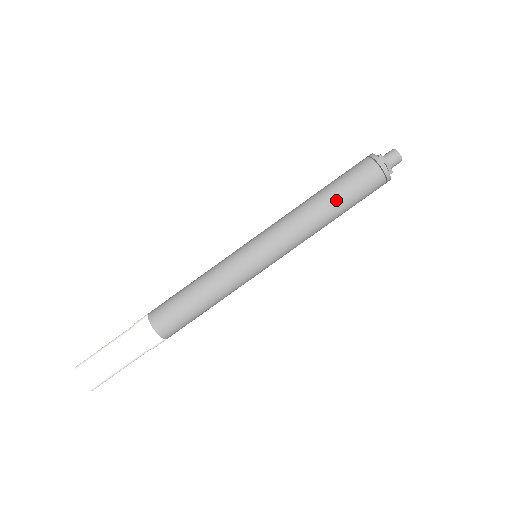
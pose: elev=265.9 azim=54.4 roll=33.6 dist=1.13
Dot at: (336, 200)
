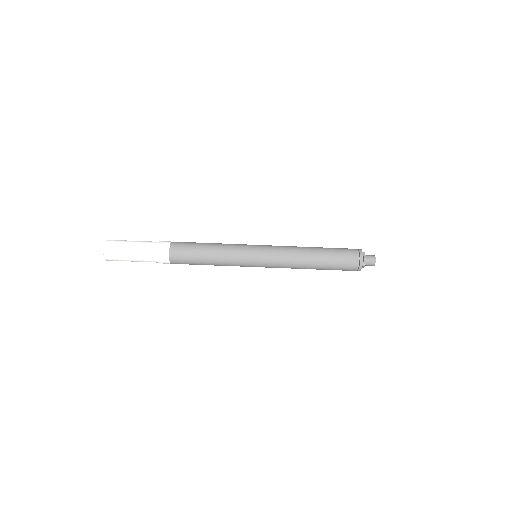
Dot at: (323, 255)
